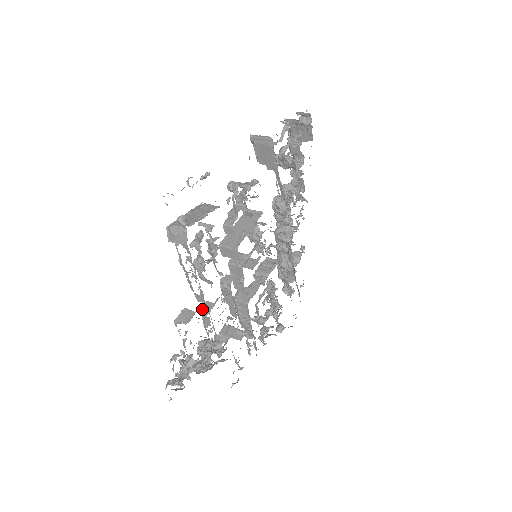
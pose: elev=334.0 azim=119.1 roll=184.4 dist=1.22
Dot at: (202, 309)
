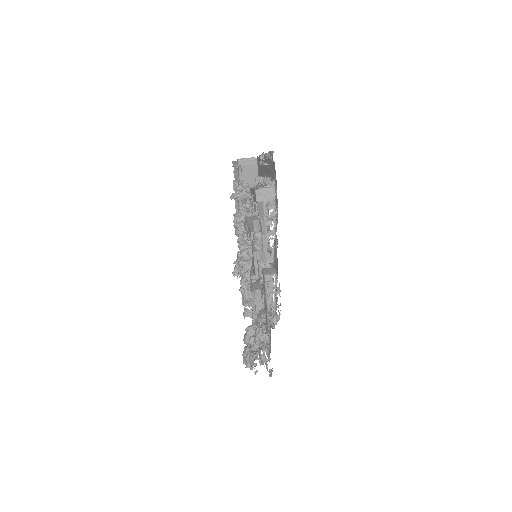
Dot at: occluded
